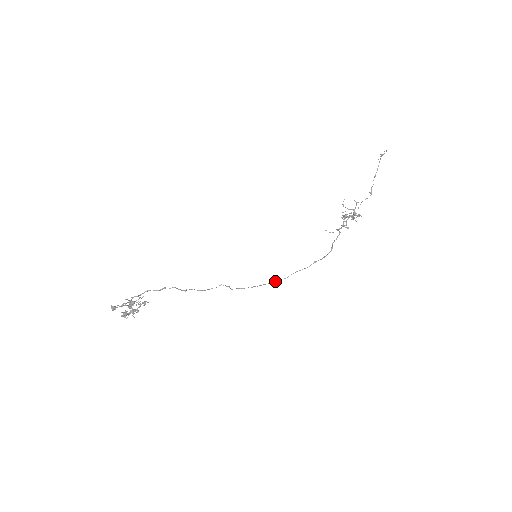
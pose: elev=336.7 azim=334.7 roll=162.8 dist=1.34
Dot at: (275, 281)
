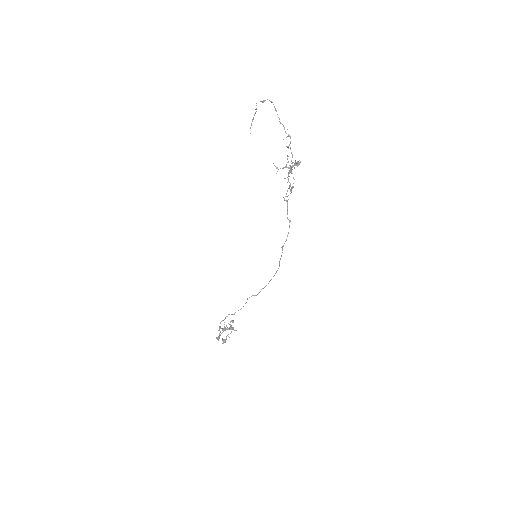
Dot at: (276, 272)
